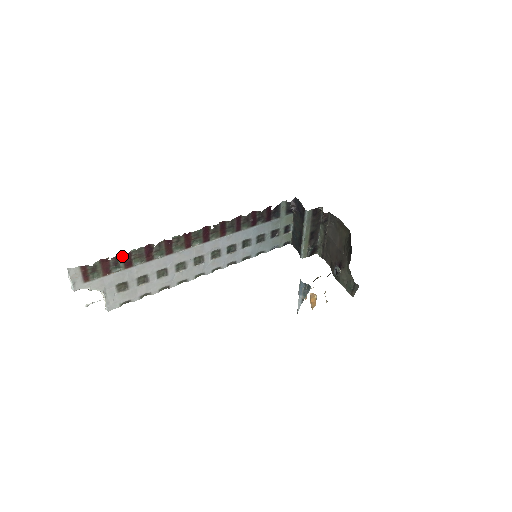
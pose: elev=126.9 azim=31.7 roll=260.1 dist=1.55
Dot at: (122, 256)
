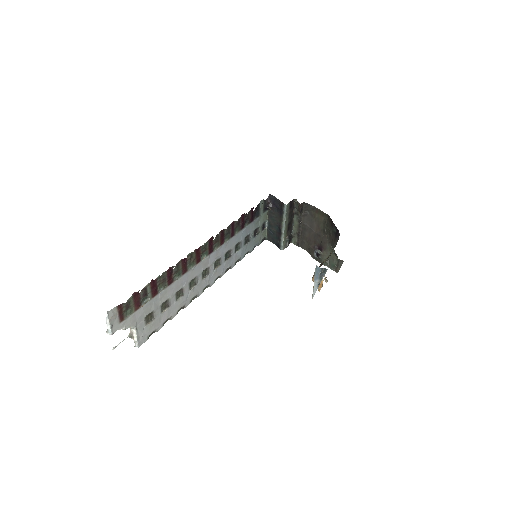
Dot at: (150, 285)
